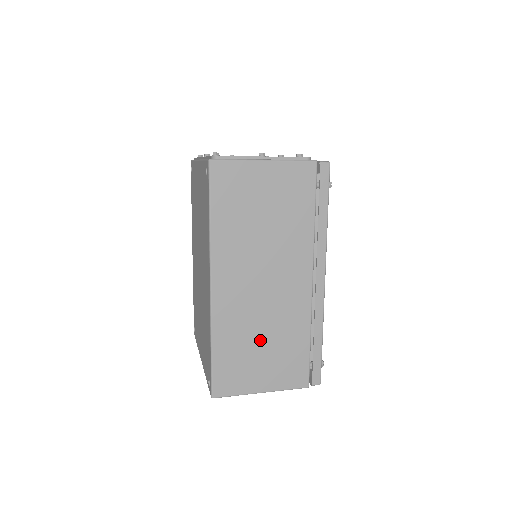
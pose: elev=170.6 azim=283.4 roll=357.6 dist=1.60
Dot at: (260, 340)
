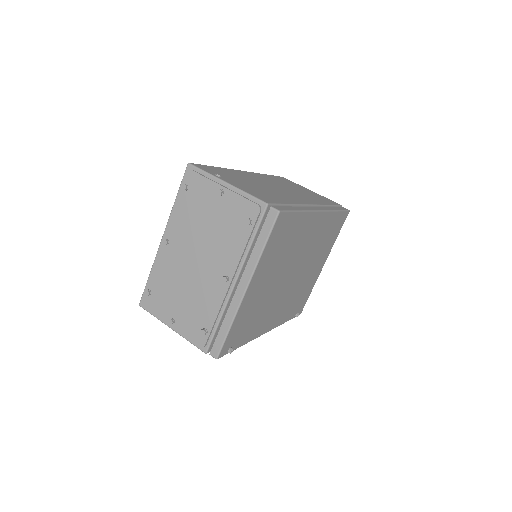
Dot at: occluded
